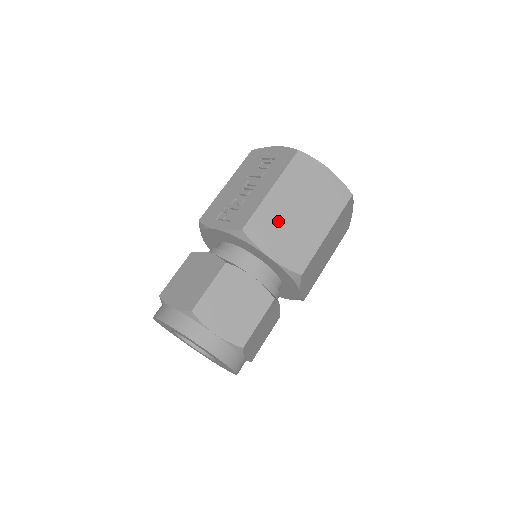
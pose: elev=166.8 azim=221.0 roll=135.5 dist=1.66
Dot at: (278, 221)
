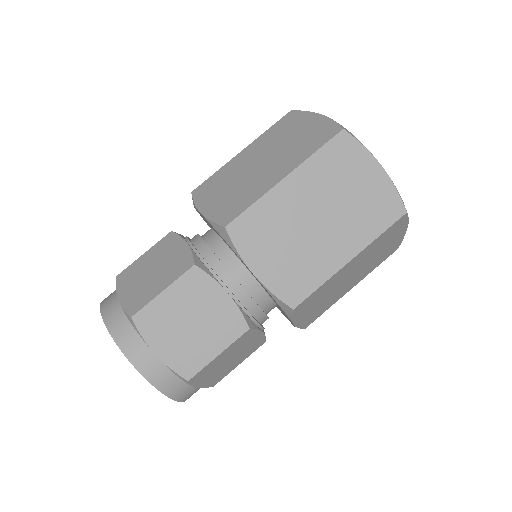
Dot at: (231, 178)
